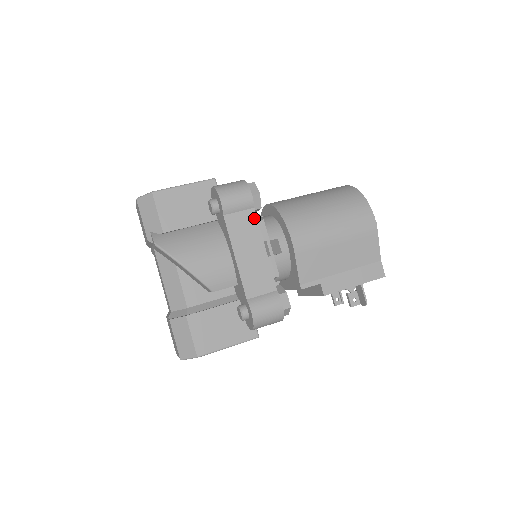
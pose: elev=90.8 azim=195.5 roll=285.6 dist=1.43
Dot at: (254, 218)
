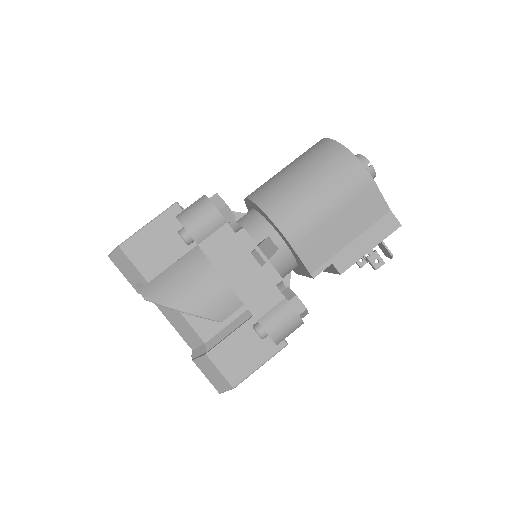
Dot at: (231, 233)
